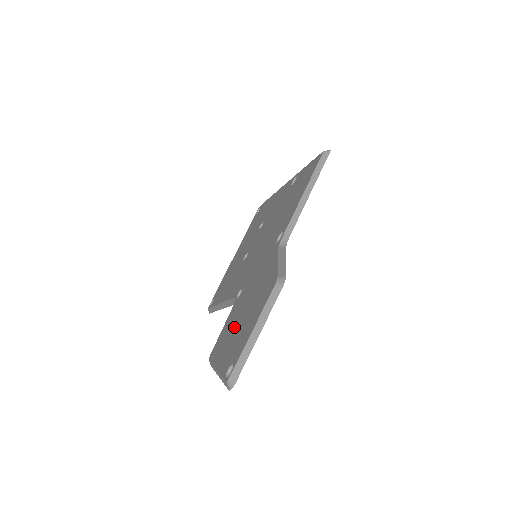
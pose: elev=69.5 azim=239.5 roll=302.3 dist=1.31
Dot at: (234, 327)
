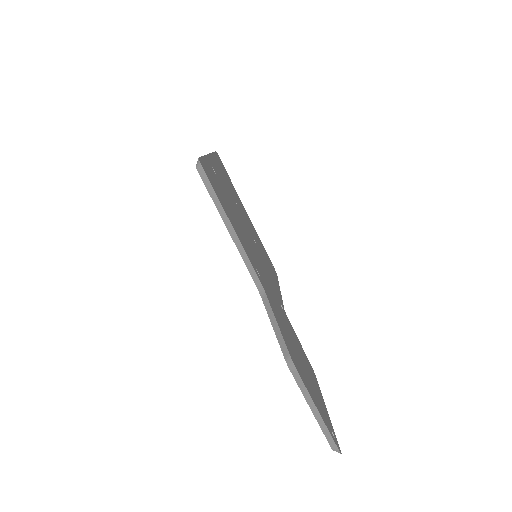
Dot at: occluded
